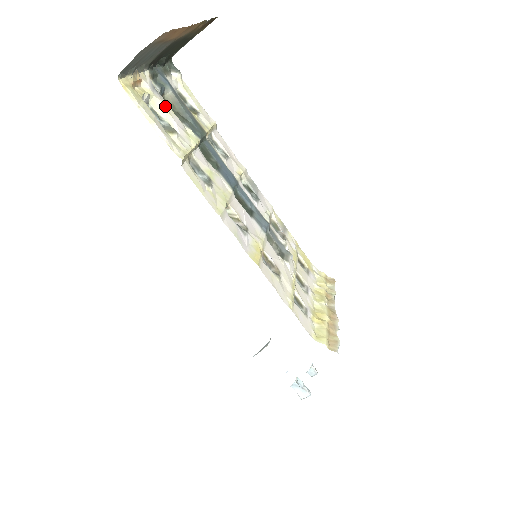
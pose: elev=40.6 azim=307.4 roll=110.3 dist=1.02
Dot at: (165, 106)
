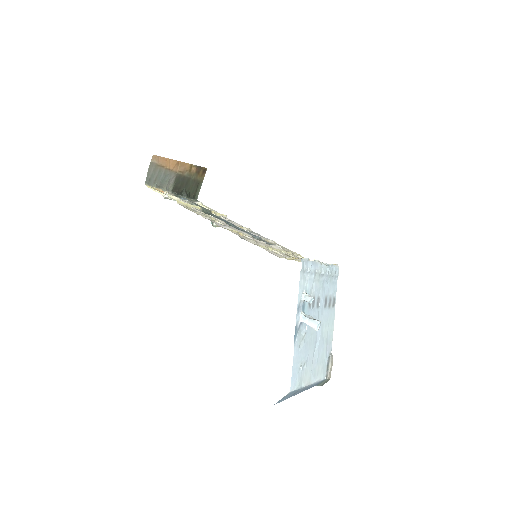
Dot at: (177, 197)
